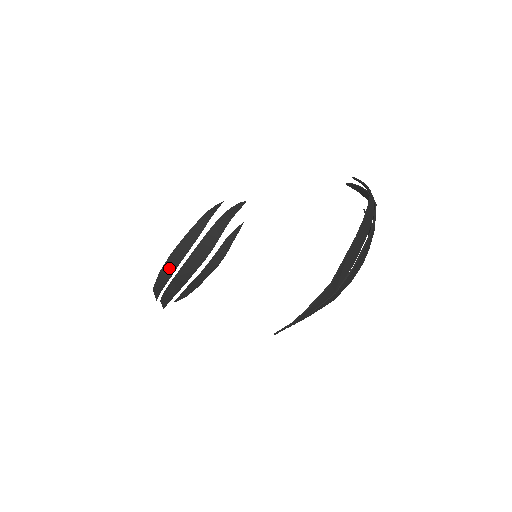
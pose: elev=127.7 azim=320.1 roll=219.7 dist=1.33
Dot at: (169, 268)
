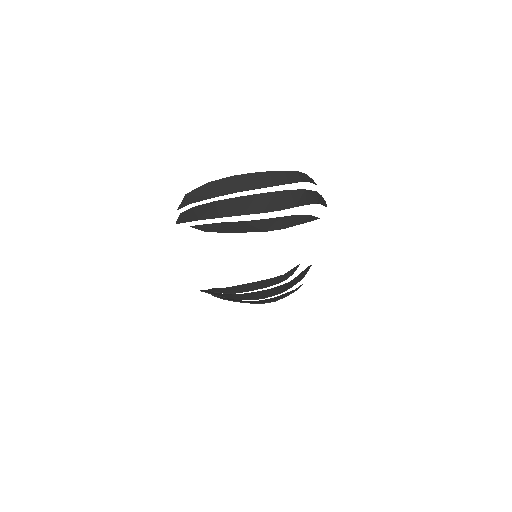
Dot at: (236, 289)
